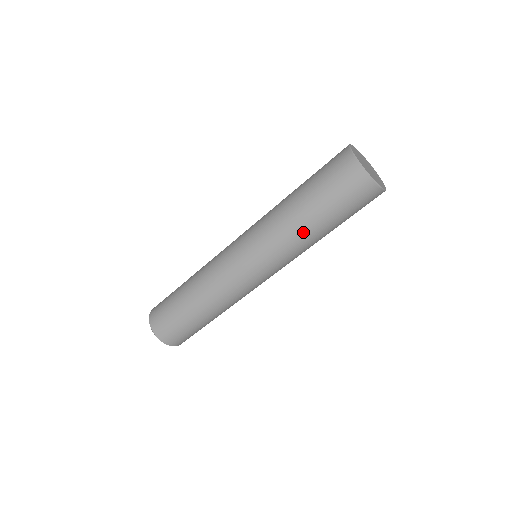
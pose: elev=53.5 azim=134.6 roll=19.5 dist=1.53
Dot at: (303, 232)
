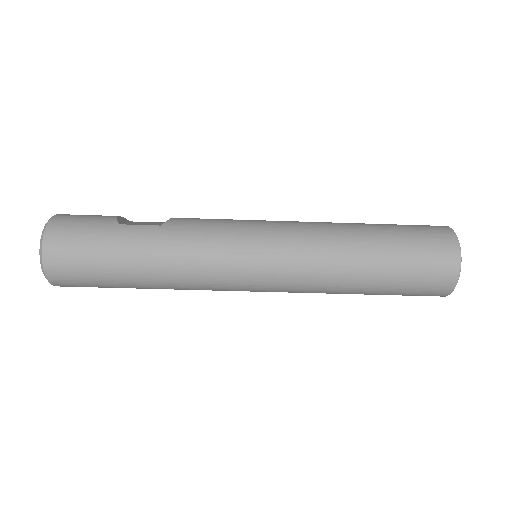
Dot at: (343, 293)
